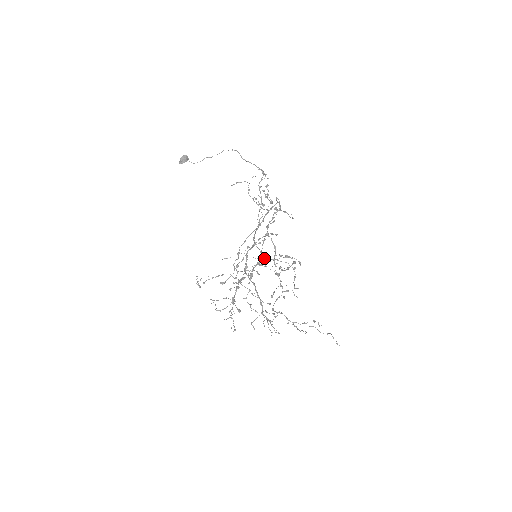
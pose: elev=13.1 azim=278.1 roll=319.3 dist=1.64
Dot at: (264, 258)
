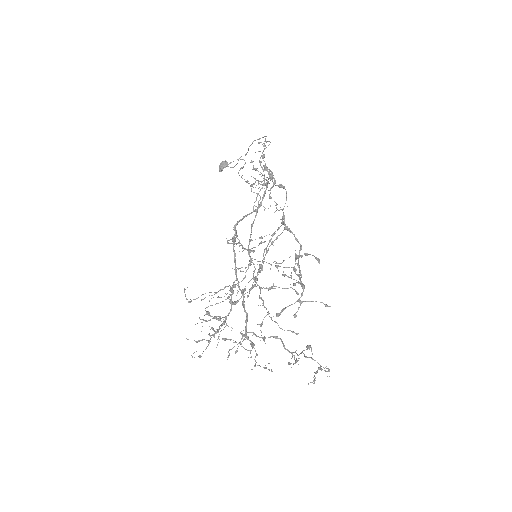
Dot at: occluded
